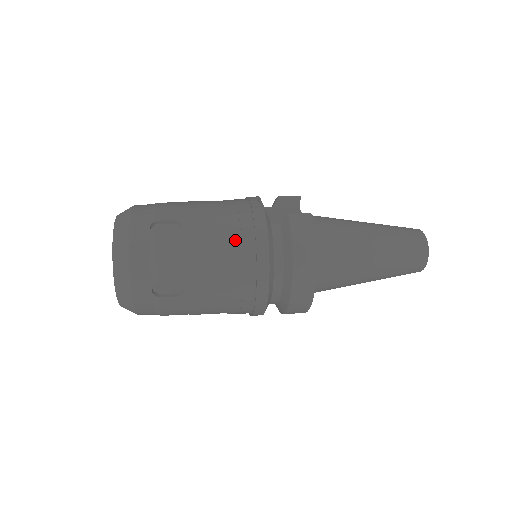
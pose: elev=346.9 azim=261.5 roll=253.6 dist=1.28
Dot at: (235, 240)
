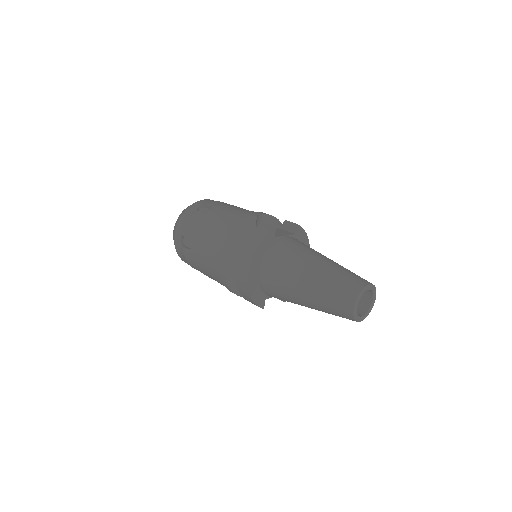
Dot at: (225, 225)
